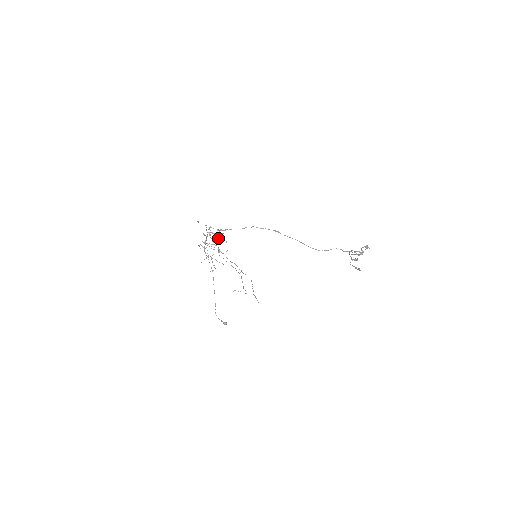
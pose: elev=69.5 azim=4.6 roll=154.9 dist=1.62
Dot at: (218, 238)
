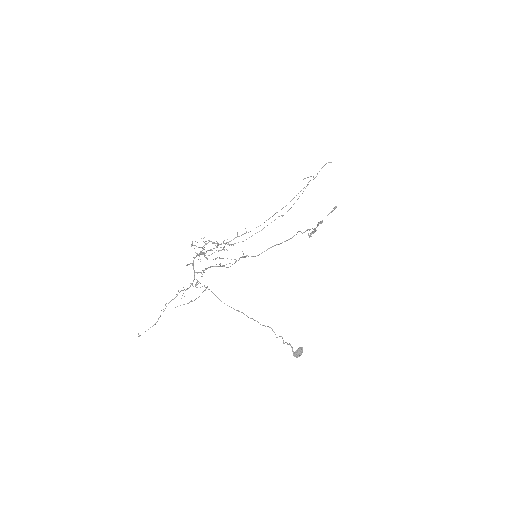
Dot at: (212, 242)
